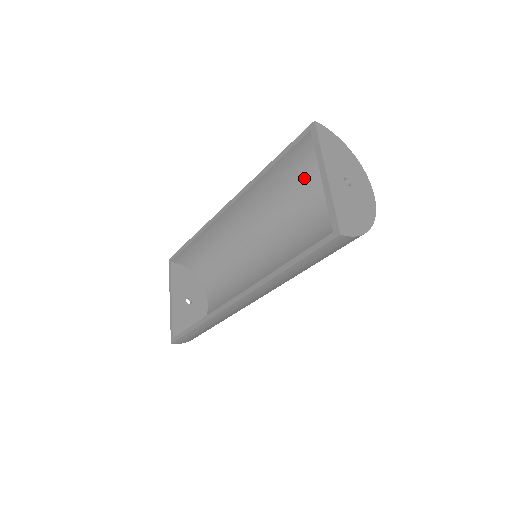
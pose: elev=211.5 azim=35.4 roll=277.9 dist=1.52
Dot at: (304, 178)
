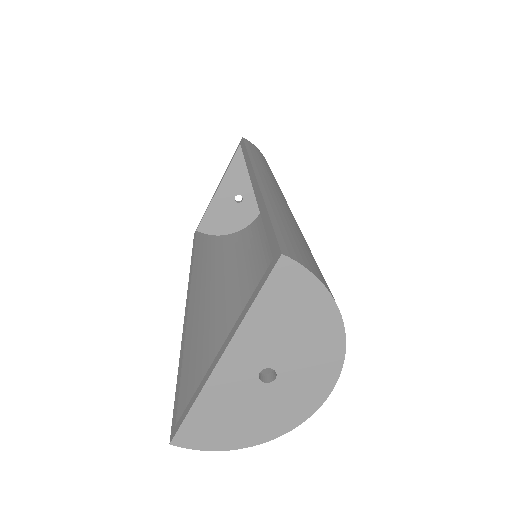
Dot at: occluded
